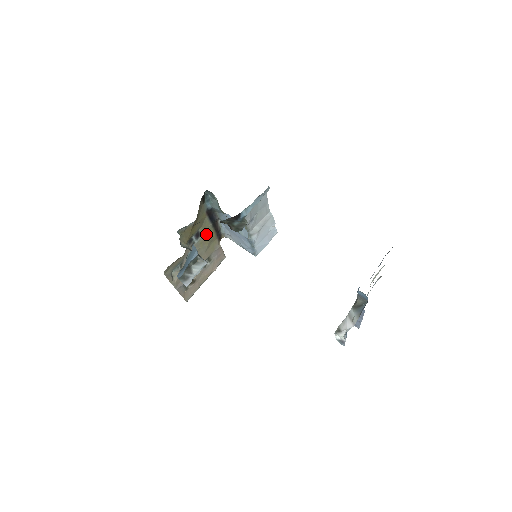
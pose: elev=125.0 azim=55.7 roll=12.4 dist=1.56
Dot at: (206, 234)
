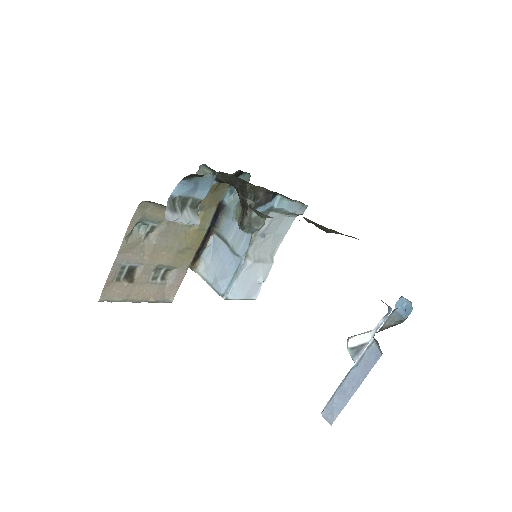
Dot at: (198, 228)
